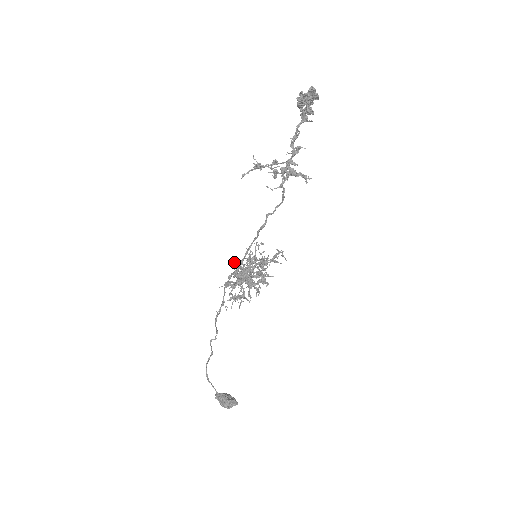
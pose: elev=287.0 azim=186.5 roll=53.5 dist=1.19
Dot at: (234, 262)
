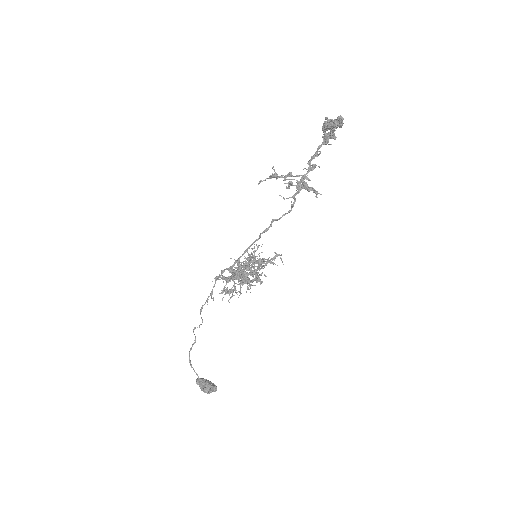
Dot at: occluded
